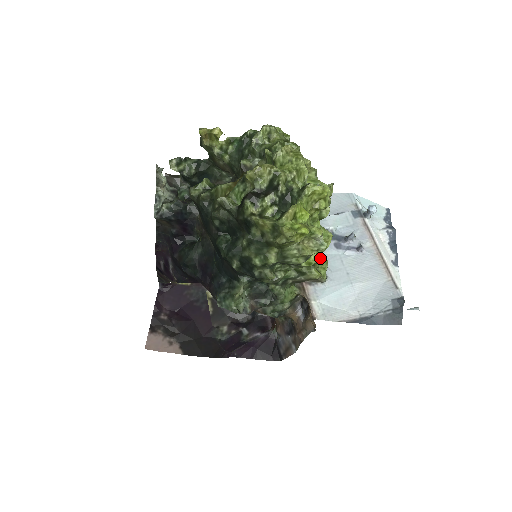
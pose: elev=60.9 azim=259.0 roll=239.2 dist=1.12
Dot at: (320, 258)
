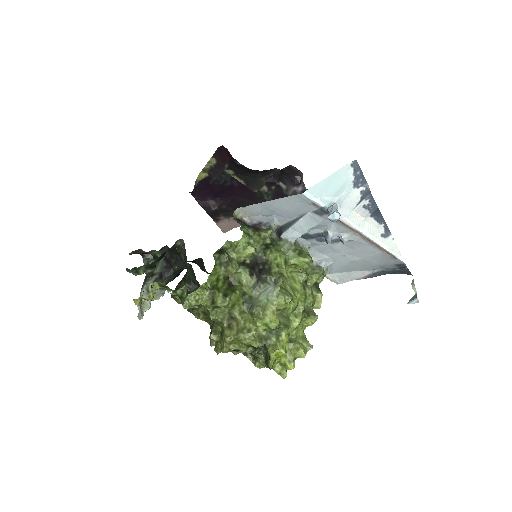
Dot at: (313, 323)
